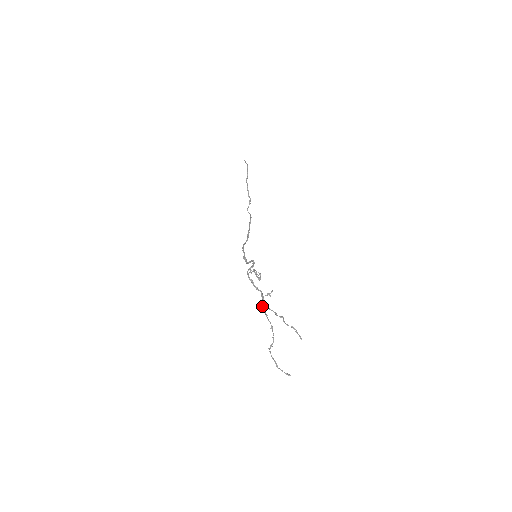
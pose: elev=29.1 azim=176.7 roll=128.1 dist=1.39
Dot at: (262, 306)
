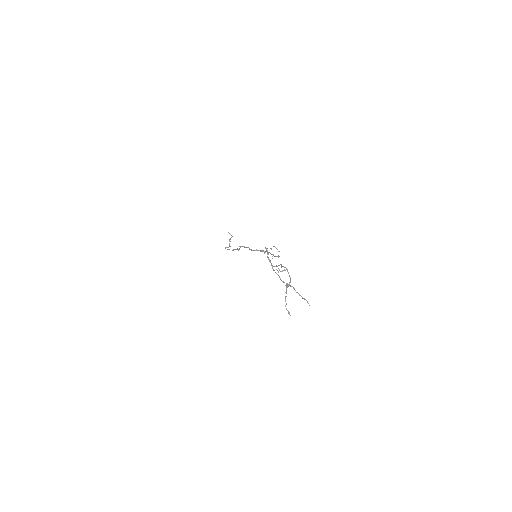
Dot at: occluded
